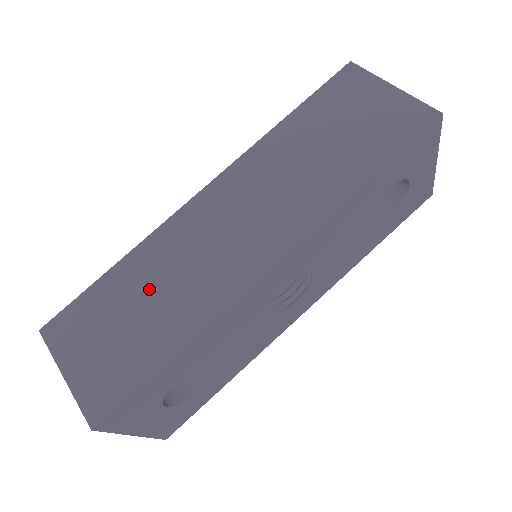
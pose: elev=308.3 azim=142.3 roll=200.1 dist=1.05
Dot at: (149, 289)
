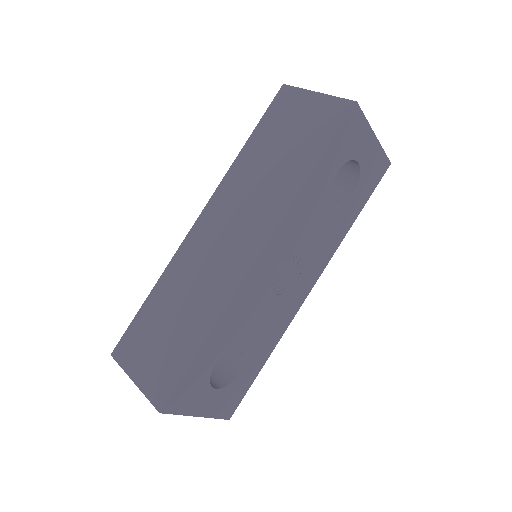
Dot at: (177, 302)
